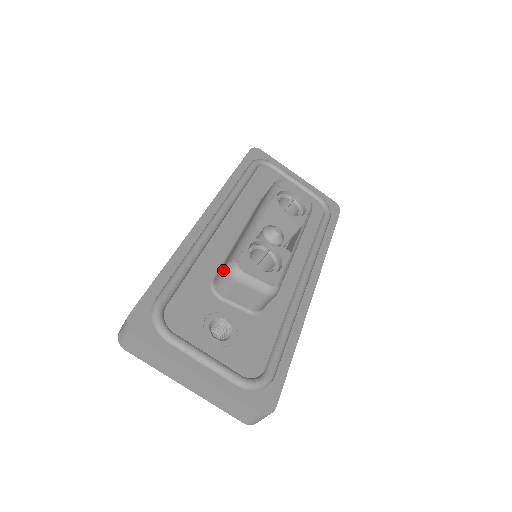
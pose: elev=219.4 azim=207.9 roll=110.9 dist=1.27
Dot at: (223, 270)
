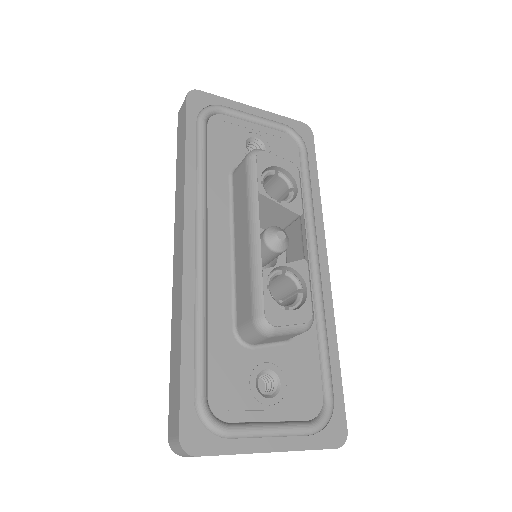
Dot at: (249, 326)
